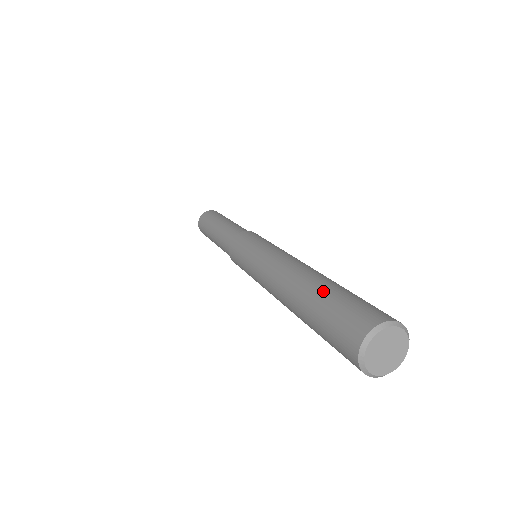
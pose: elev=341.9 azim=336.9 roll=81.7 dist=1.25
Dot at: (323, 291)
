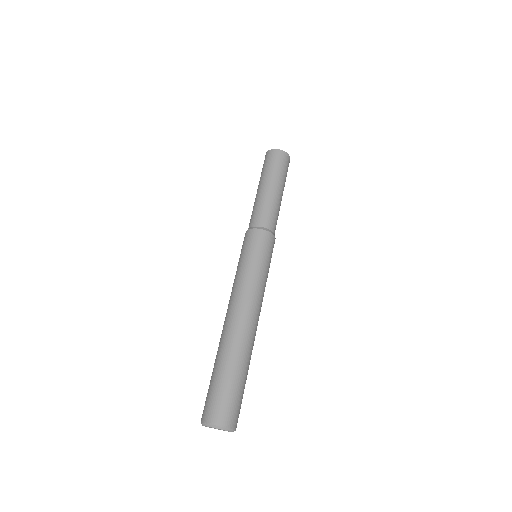
Dot at: (229, 368)
